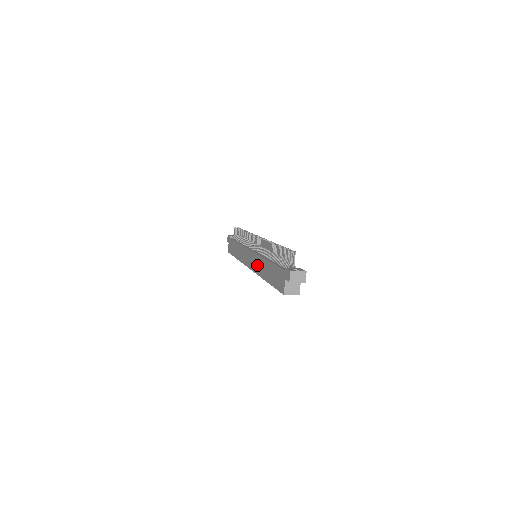
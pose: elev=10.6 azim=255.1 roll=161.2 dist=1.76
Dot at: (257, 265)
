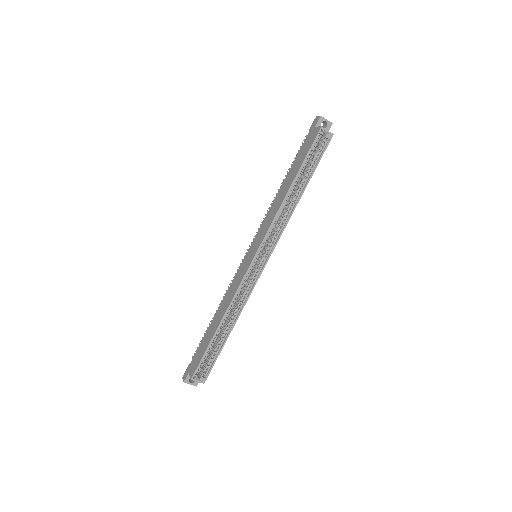
Dot at: (268, 219)
